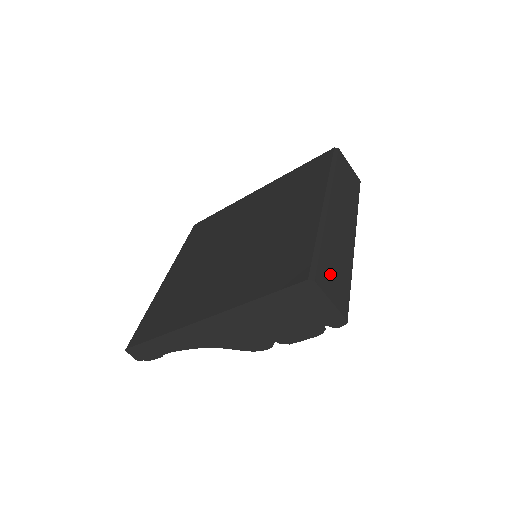
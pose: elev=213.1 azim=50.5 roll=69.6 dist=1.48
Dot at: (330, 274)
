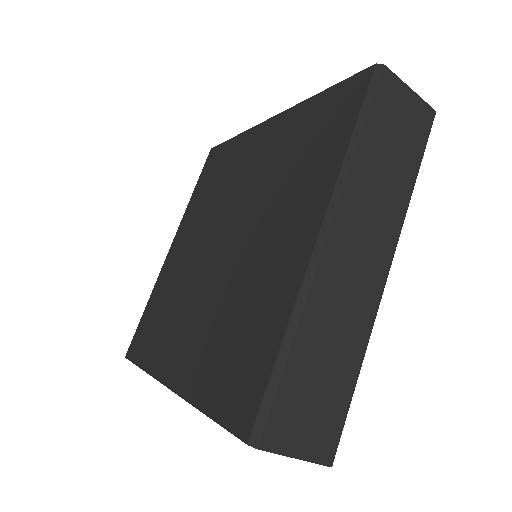
Dot at: (302, 404)
